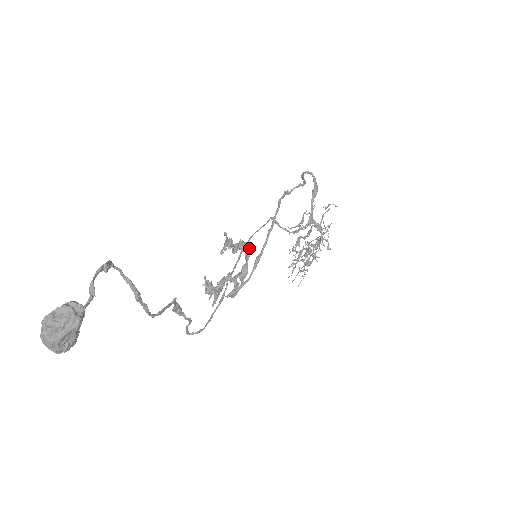
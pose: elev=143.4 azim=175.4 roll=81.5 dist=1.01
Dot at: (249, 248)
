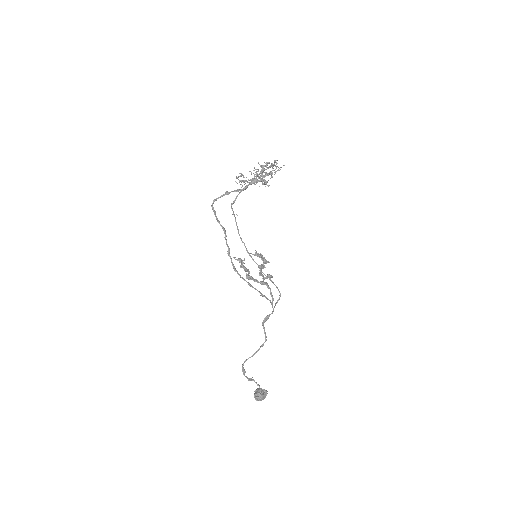
Dot at: (253, 280)
